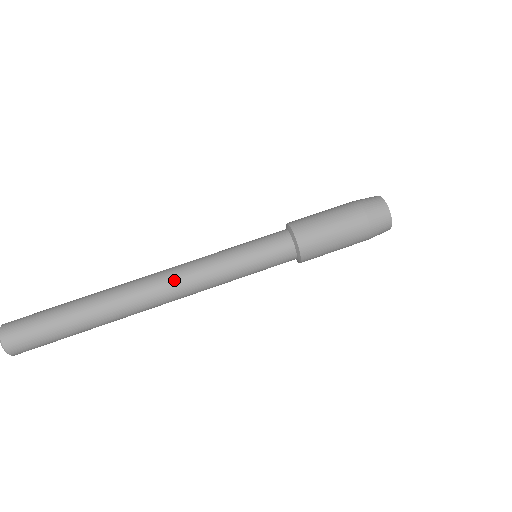
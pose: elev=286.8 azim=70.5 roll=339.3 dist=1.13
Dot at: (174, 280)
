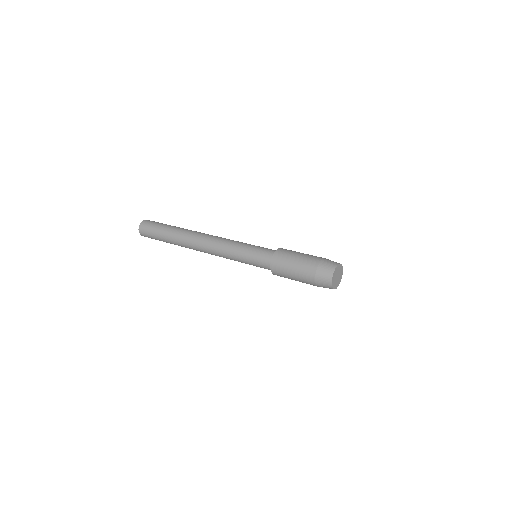
Dot at: (211, 239)
